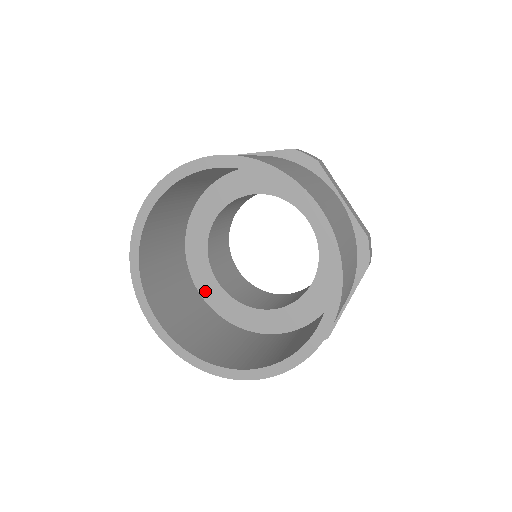
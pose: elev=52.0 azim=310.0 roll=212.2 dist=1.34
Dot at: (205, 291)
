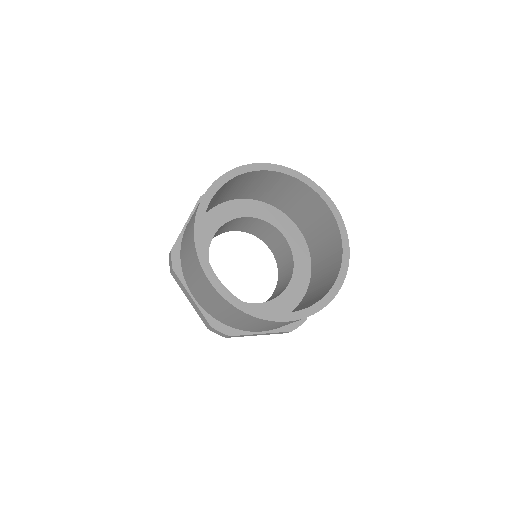
Dot at: occluded
